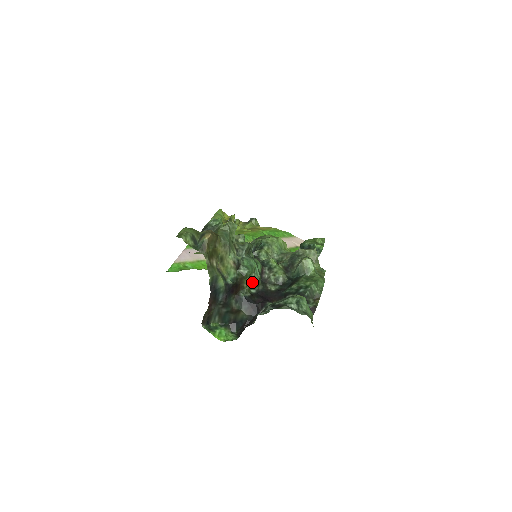
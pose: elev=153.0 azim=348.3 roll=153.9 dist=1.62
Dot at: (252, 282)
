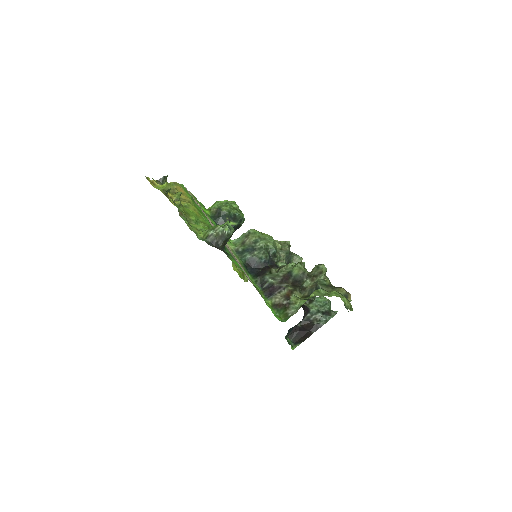
Dot at: occluded
